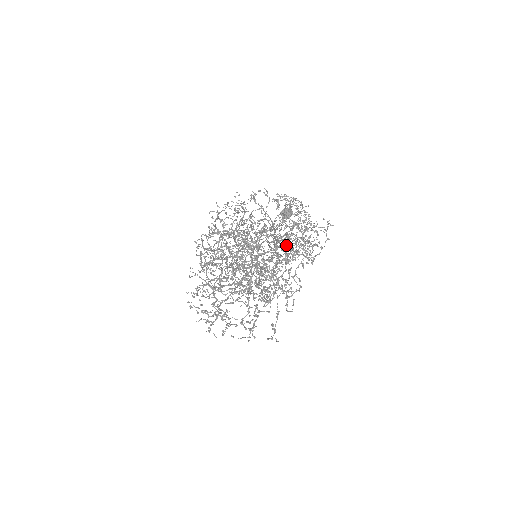
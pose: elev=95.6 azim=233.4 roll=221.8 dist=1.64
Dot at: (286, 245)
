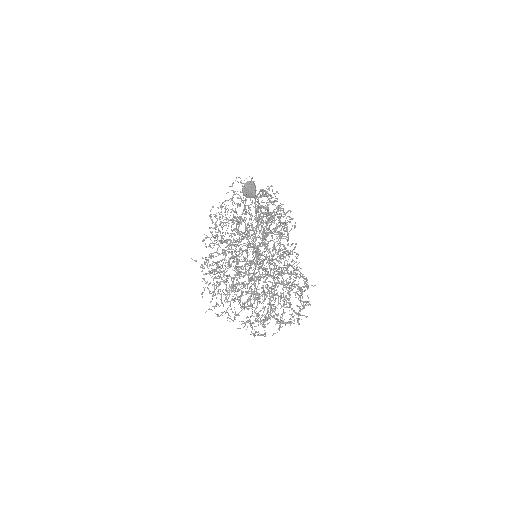
Dot at: (275, 283)
